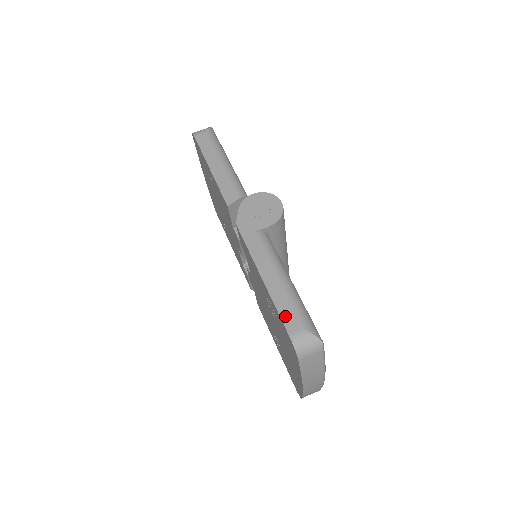
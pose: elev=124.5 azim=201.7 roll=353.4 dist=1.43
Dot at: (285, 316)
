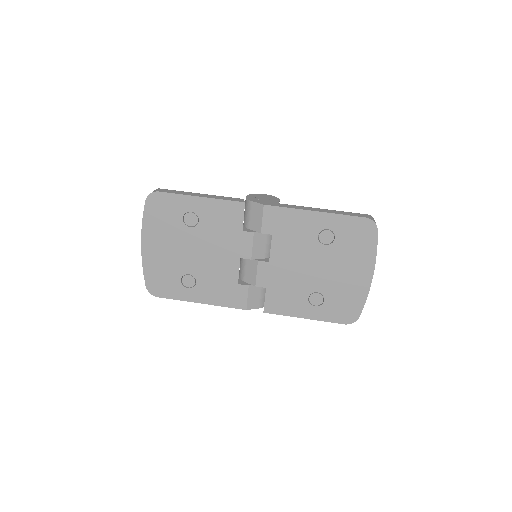
Dot at: (352, 215)
